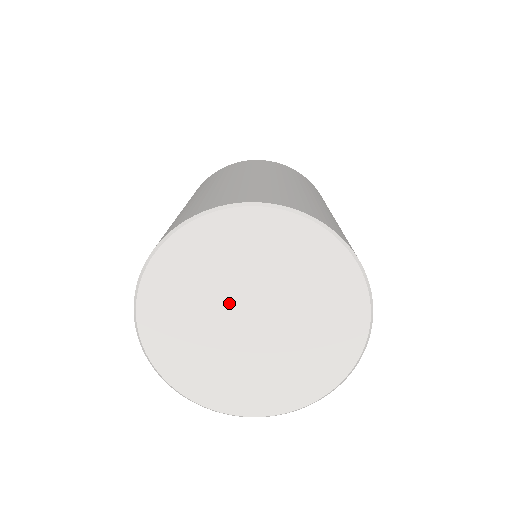
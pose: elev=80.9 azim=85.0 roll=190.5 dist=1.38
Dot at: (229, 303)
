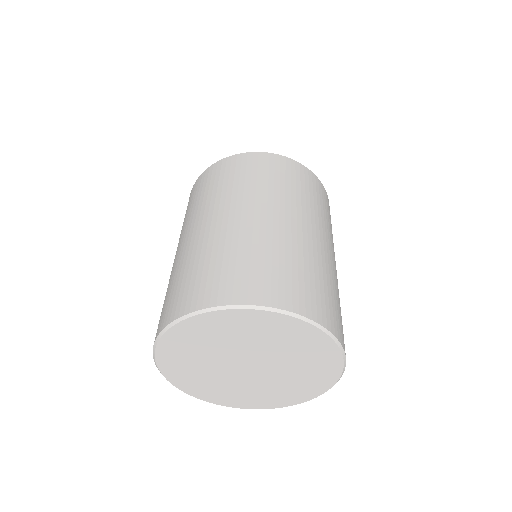
Dot at: (250, 353)
